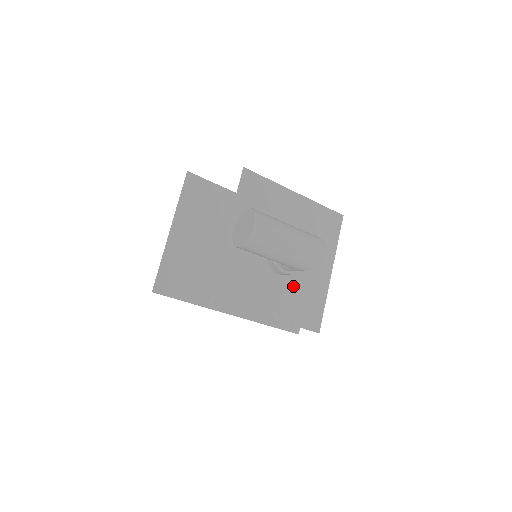
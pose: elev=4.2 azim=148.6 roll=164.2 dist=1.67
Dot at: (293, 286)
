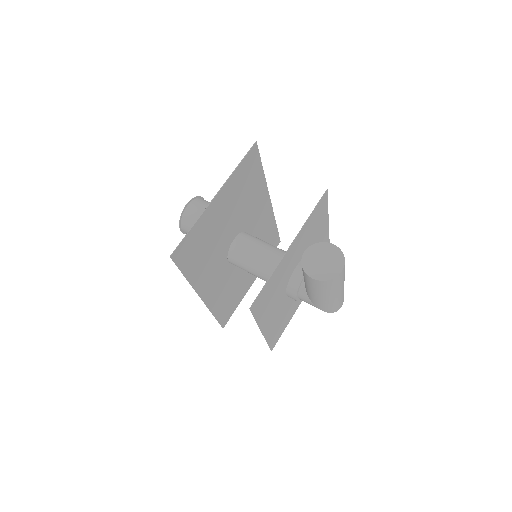
Dot at: (285, 307)
